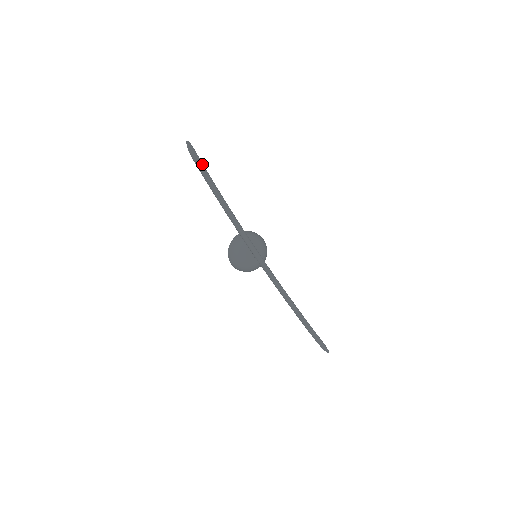
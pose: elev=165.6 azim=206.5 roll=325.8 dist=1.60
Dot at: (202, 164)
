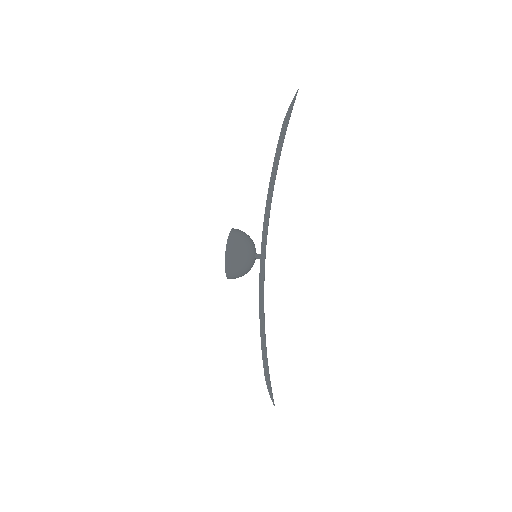
Dot at: occluded
